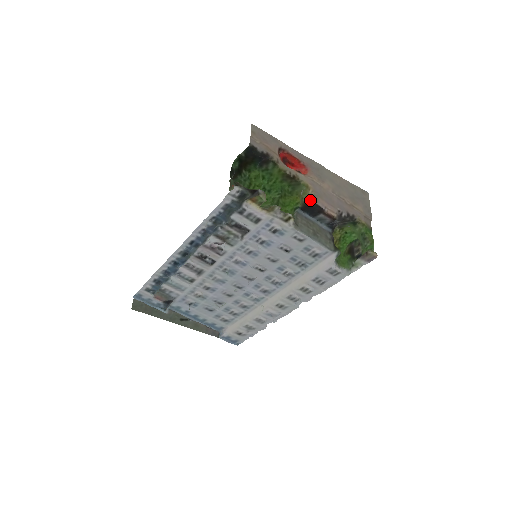
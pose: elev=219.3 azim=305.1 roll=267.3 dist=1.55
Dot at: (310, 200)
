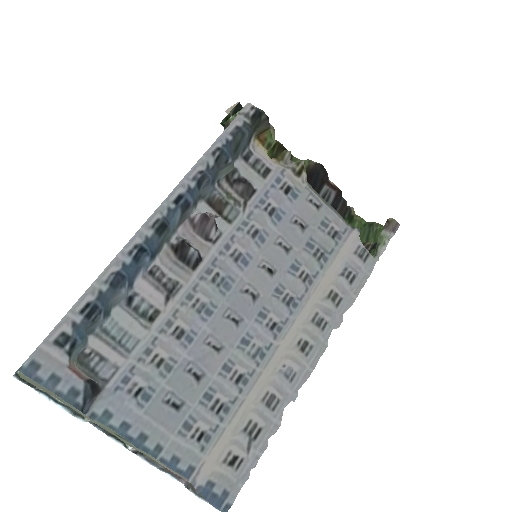
Dot at: (313, 162)
